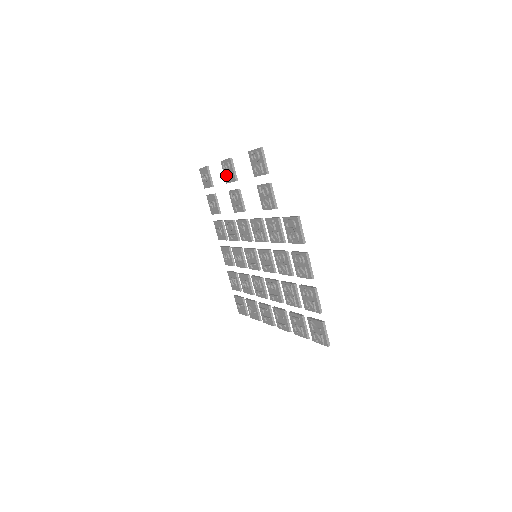
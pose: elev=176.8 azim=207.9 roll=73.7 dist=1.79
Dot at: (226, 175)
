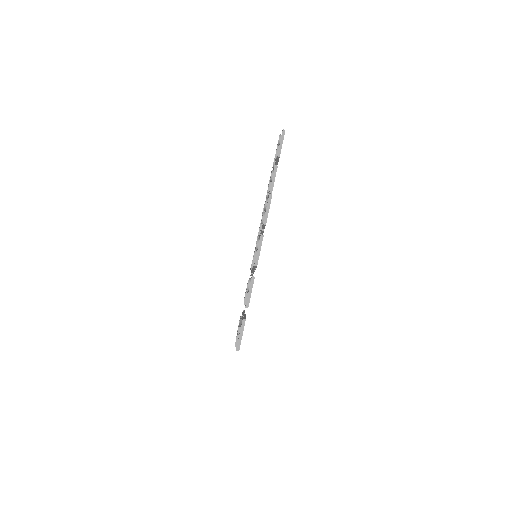
Dot at: occluded
